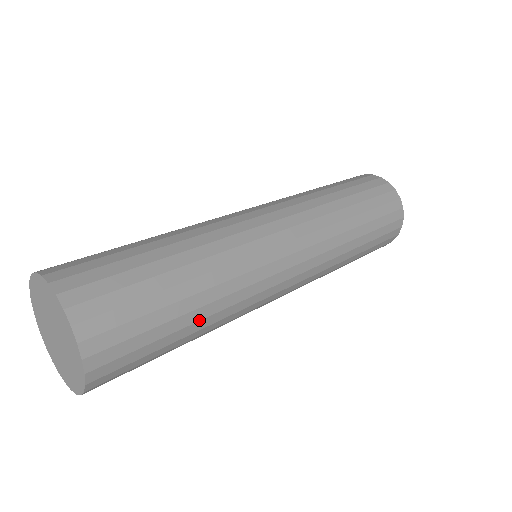
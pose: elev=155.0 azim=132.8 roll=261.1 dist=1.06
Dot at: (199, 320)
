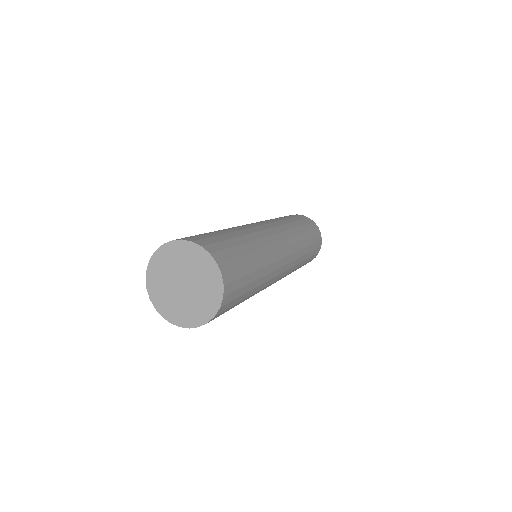
Dot at: (247, 242)
